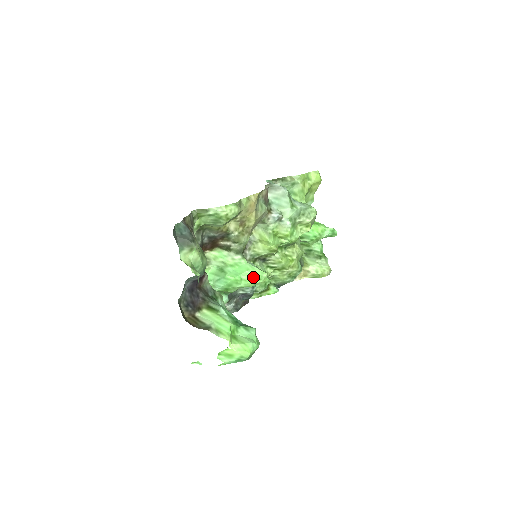
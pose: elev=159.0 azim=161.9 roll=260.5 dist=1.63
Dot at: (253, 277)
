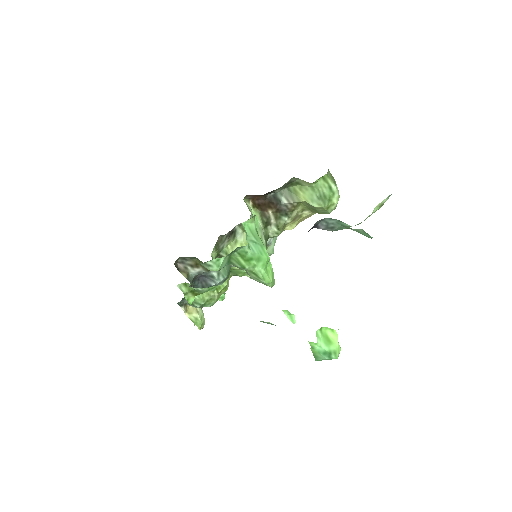
Dot at: (272, 274)
